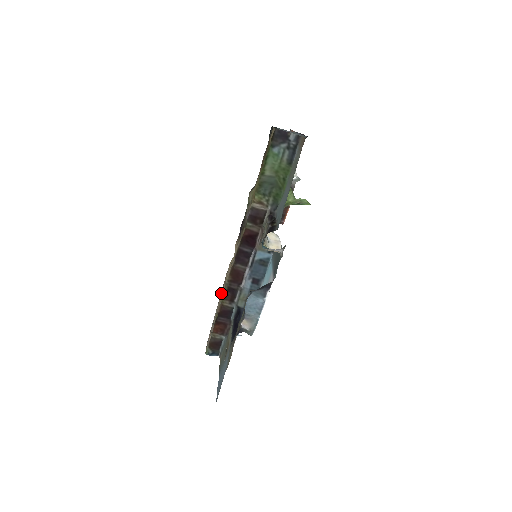
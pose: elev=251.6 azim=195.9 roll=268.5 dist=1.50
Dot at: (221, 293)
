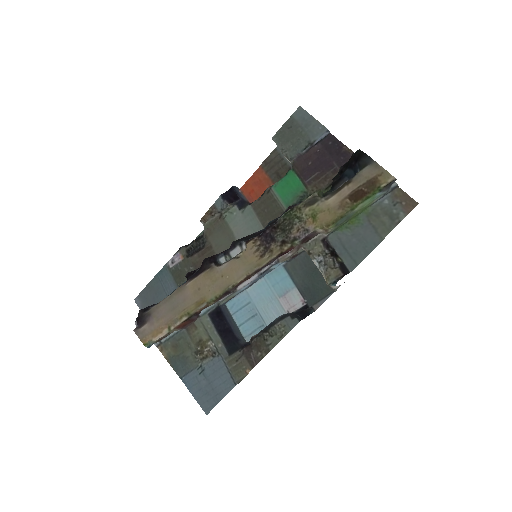
Dot at: (193, 285)
